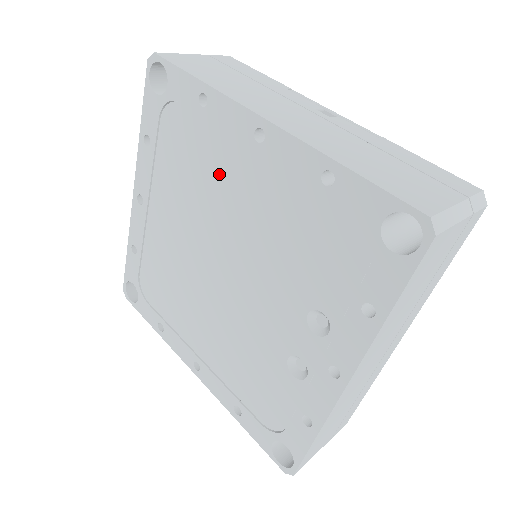
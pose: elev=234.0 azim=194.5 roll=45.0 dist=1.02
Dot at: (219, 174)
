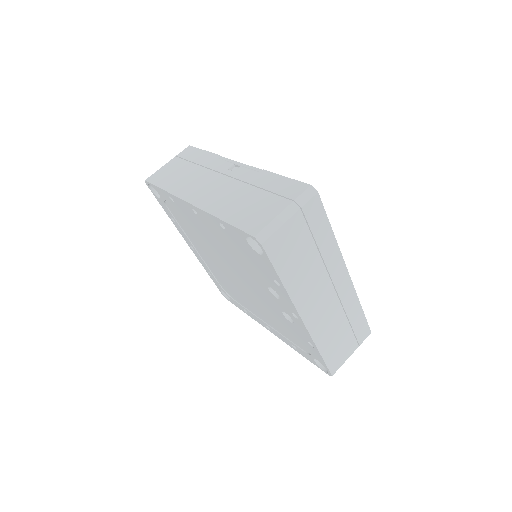
Dot at: (200, 230)
